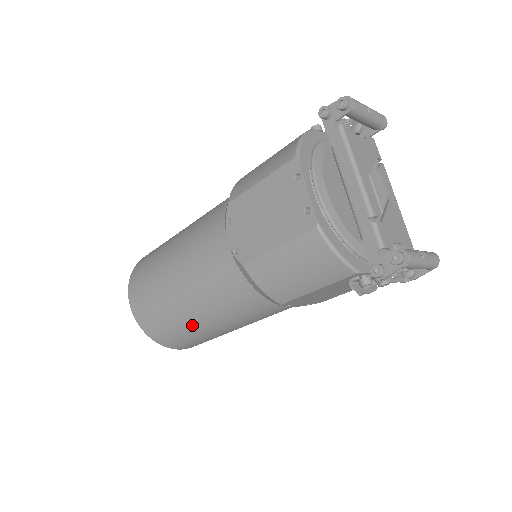
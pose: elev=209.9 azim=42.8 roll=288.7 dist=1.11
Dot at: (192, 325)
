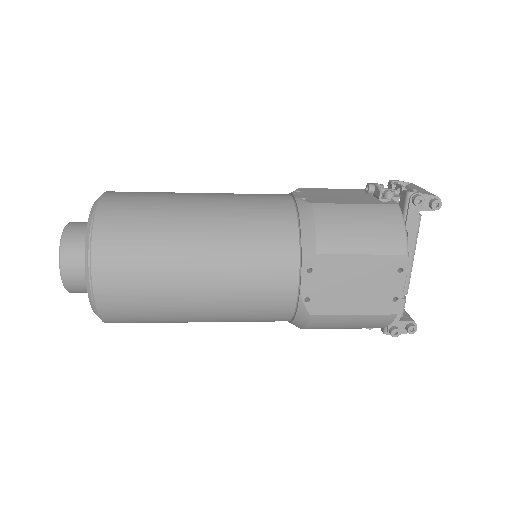
Dot at: (182, 322)
